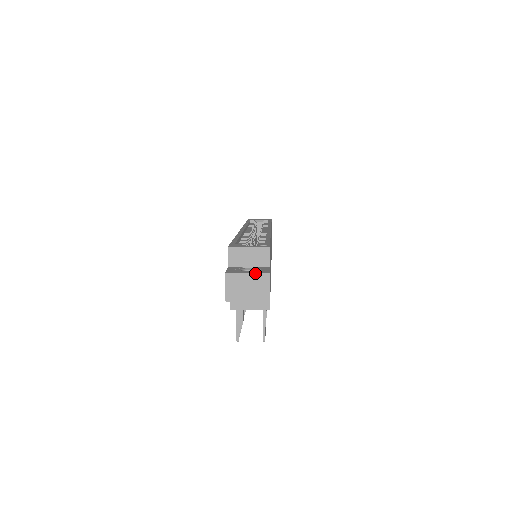
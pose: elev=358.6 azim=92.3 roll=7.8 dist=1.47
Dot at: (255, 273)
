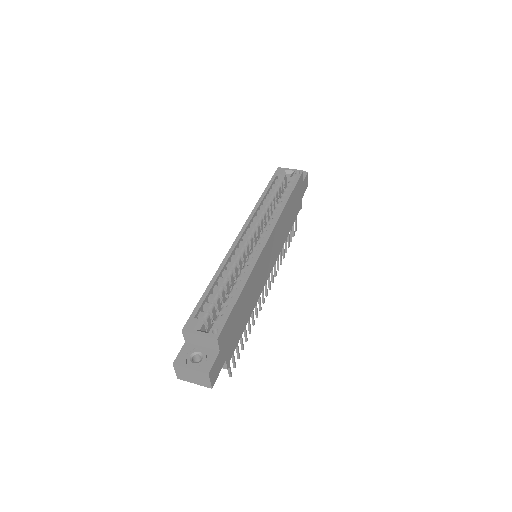
Dot at: (196, 371)
